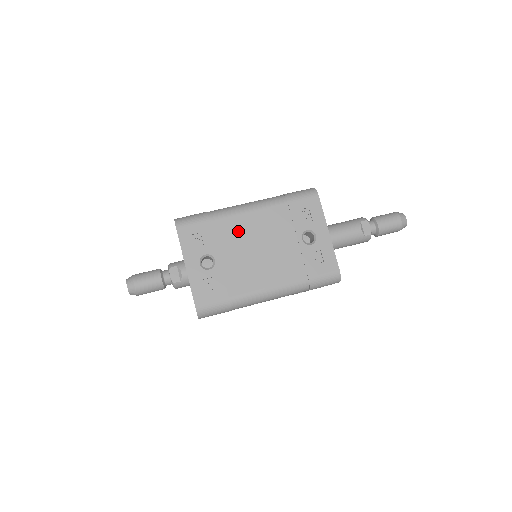
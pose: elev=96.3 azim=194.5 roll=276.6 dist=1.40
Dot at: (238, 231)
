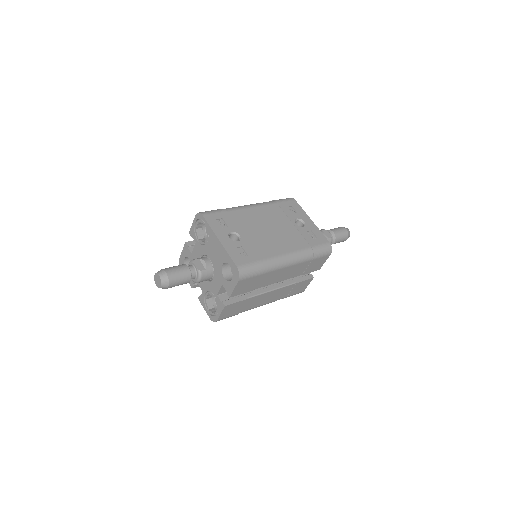
Dot at: (249, 218)
